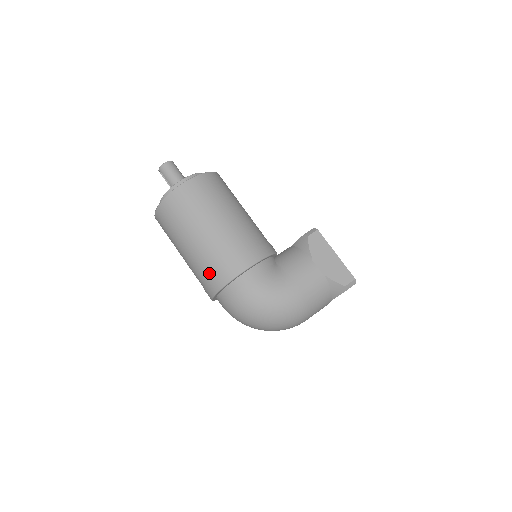
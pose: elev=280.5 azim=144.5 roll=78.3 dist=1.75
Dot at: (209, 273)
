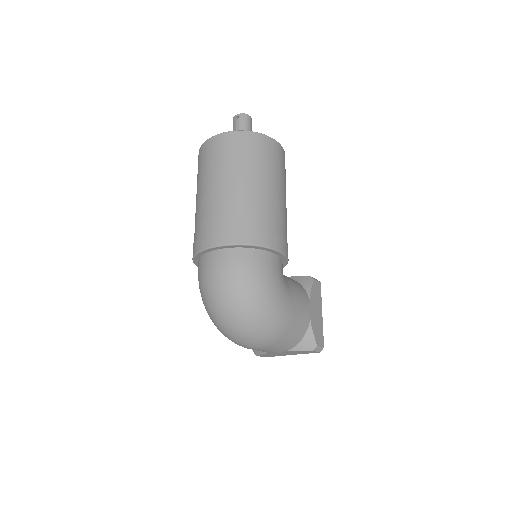
Dot at: (240, 222)
